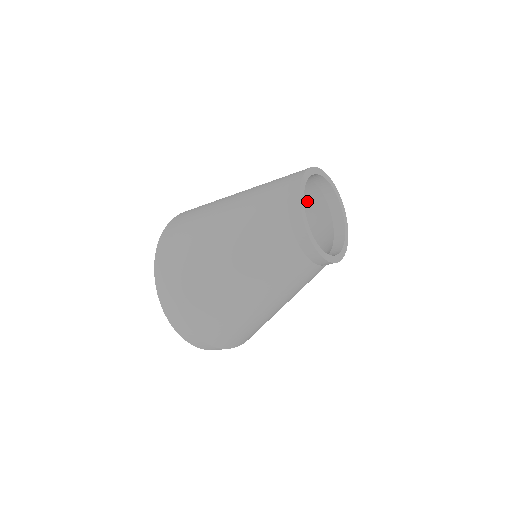
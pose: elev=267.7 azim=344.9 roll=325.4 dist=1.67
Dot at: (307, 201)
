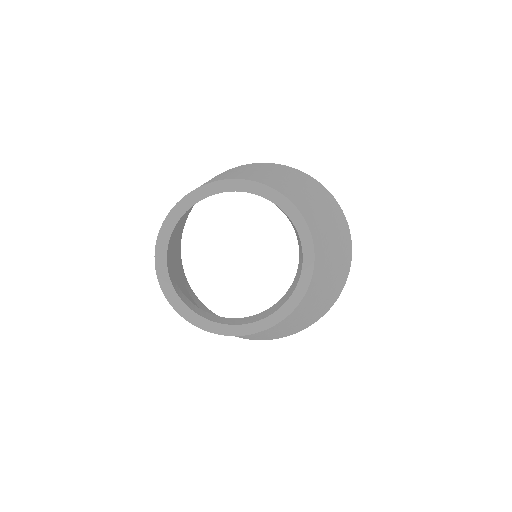
Dot at: occluded
